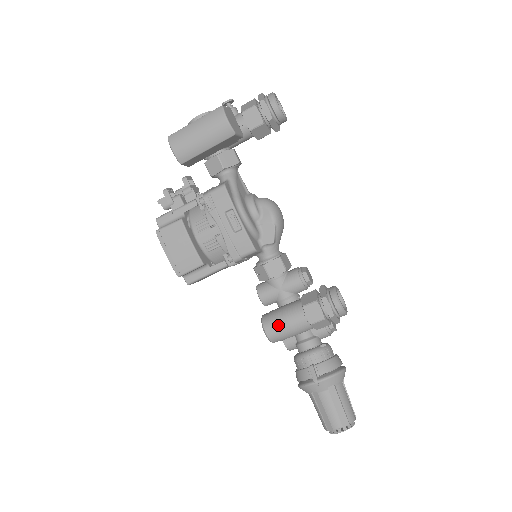
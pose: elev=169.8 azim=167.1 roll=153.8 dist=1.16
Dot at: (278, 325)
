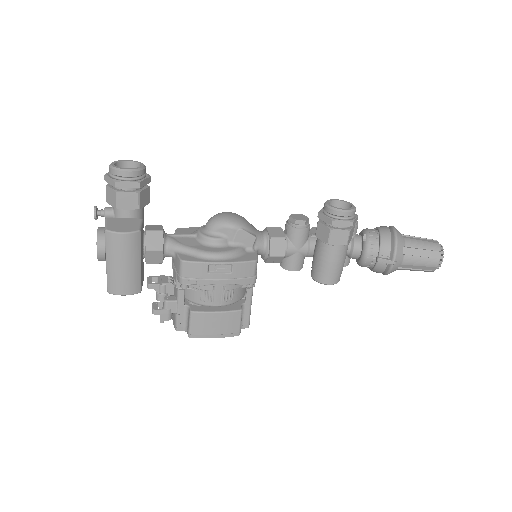
Dot at: (330, 272)
